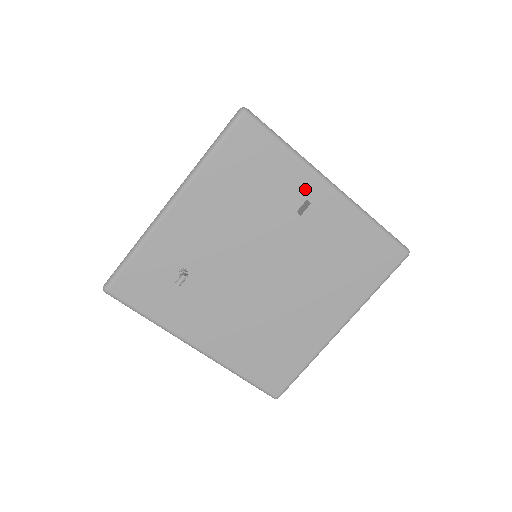
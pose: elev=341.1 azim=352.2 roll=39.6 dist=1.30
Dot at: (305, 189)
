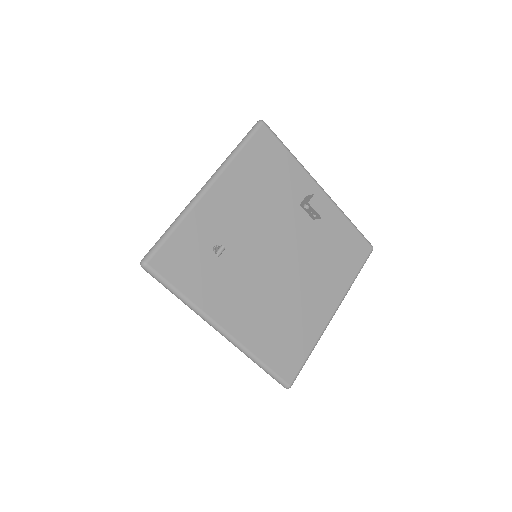
Dot at: (304, 187)
